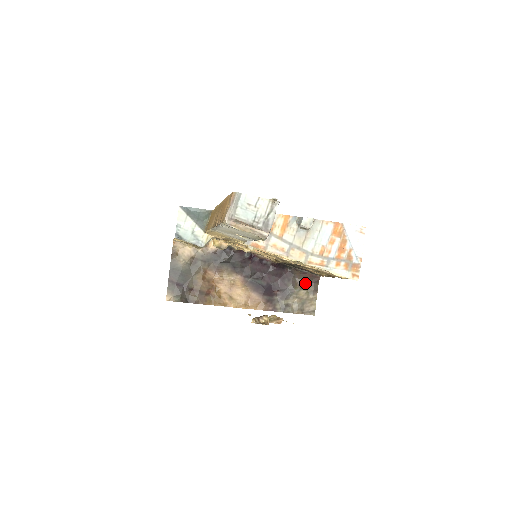
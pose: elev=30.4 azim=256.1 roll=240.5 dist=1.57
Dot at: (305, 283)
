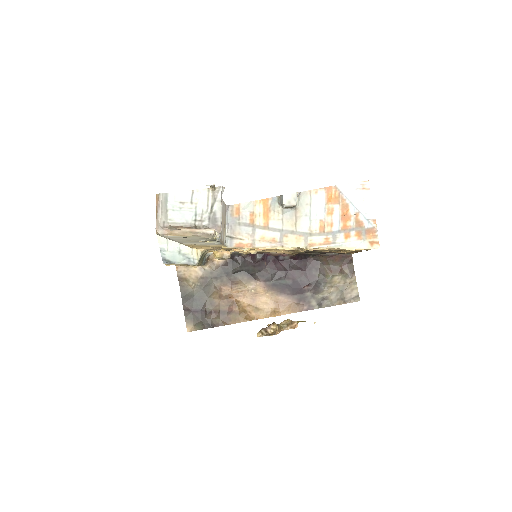
Dot at: (337, 267)
